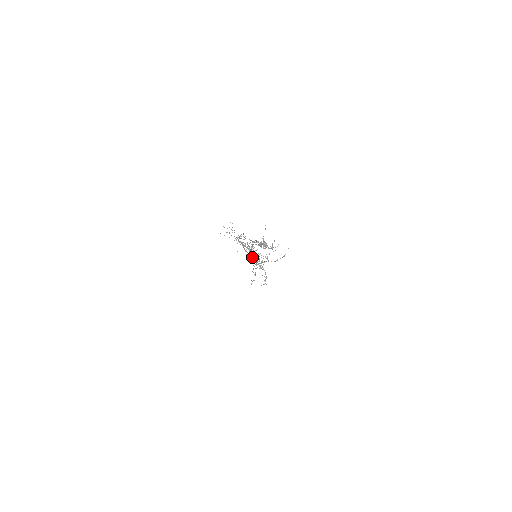
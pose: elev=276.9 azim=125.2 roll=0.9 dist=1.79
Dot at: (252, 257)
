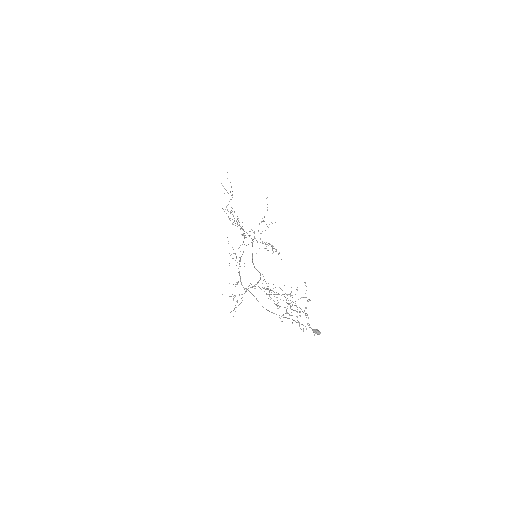
Dot at: (252, 258)
